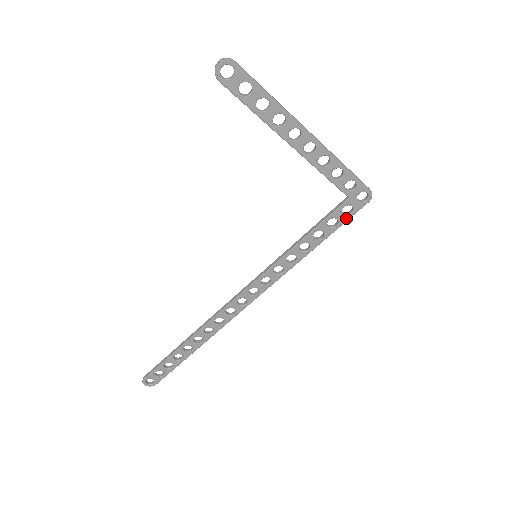
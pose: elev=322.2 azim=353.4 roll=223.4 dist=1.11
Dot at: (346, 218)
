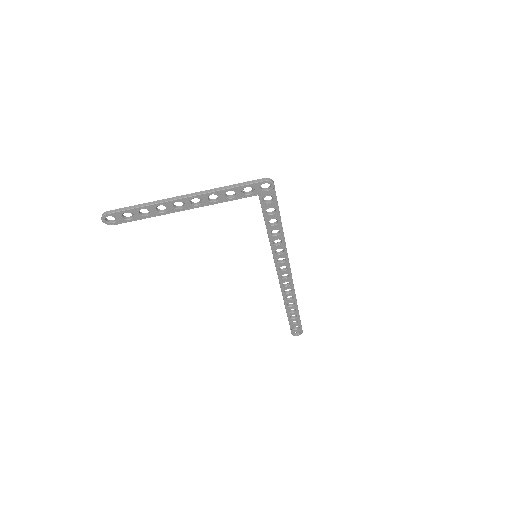
Dot at: (275, 202)
